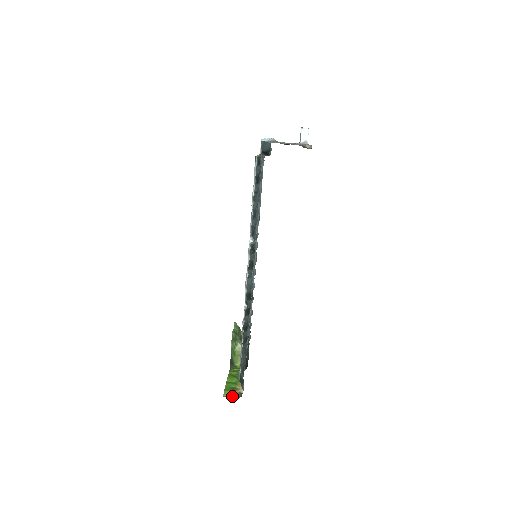
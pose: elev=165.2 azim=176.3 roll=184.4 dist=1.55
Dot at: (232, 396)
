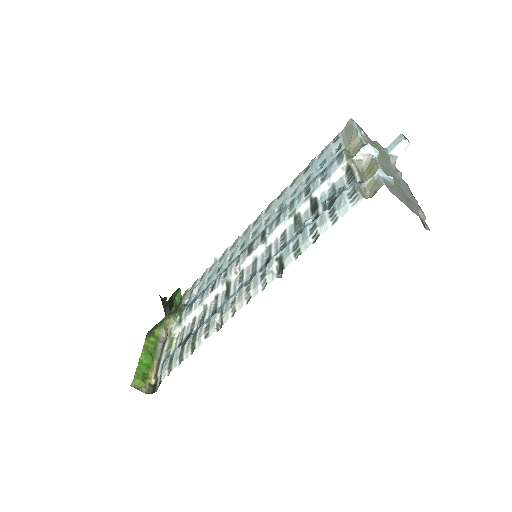
Dot at: (141, 388)
